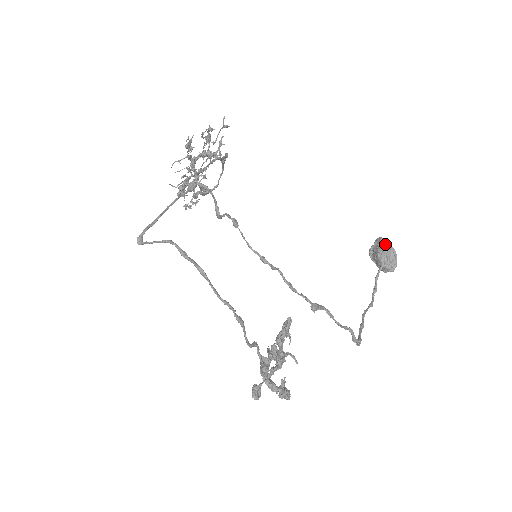
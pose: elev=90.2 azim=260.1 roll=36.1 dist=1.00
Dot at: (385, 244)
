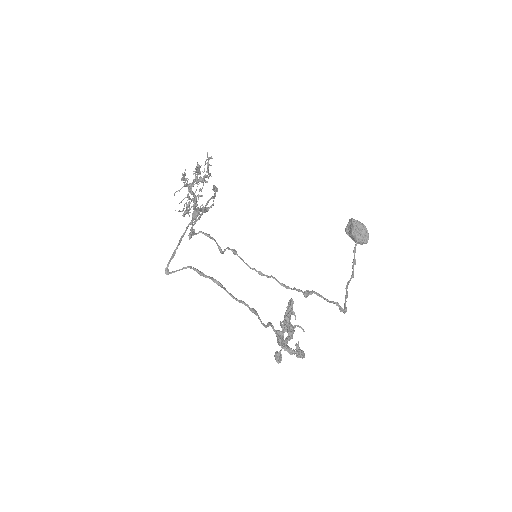
Dot at: (356, 224)
